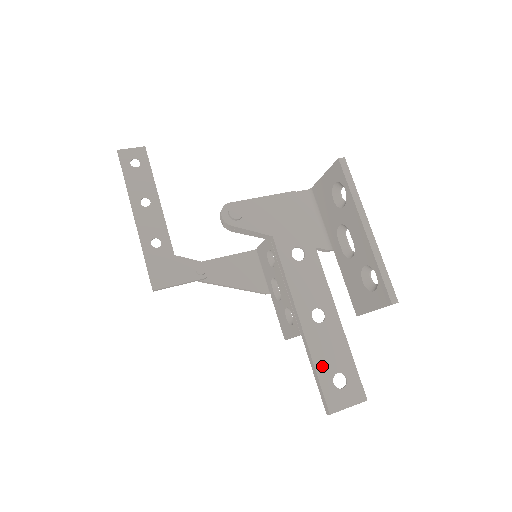
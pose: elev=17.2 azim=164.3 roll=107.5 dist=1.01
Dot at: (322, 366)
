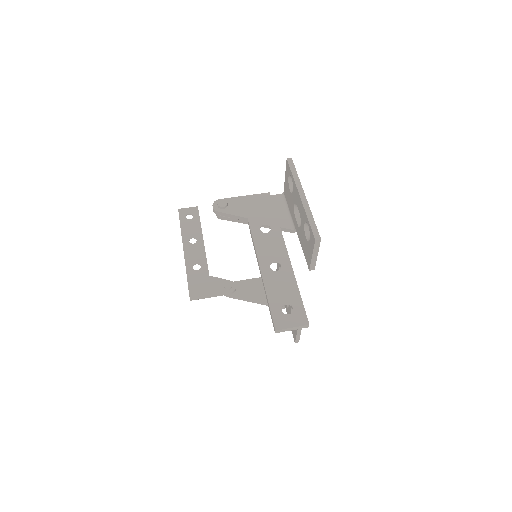
Dot at: (274, 298)
